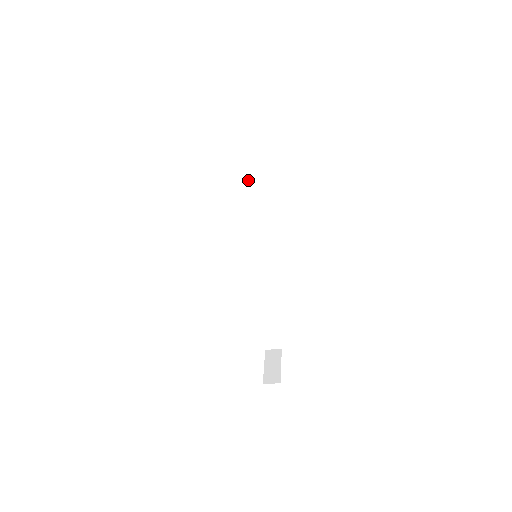
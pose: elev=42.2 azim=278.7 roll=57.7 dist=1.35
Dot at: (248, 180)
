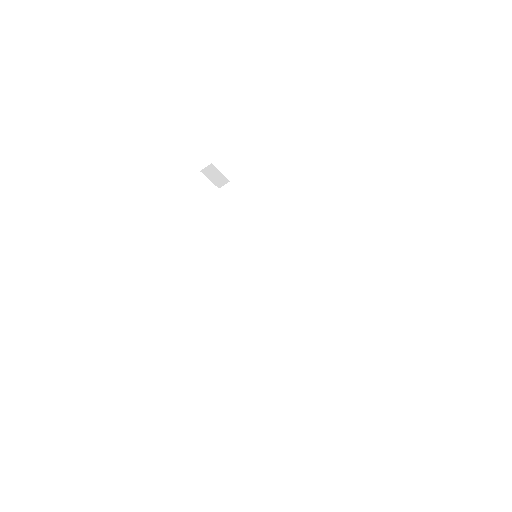
Dot at: (243, 221)
